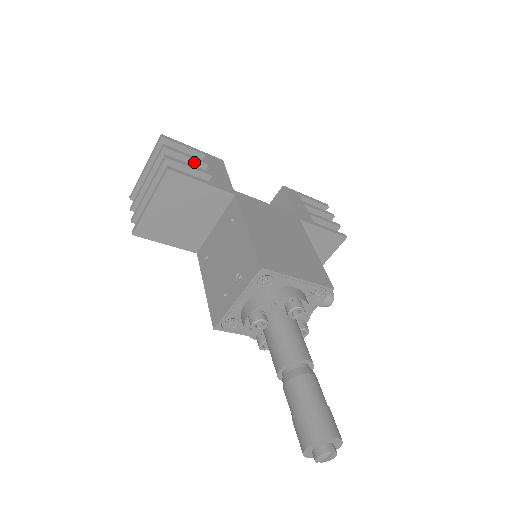
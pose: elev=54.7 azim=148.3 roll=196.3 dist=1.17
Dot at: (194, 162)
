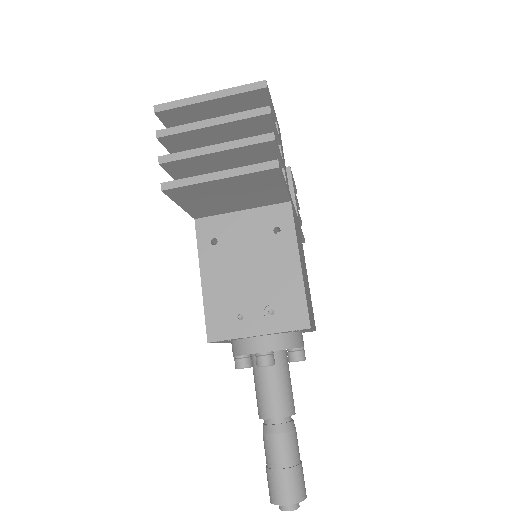
Dot at: occluded
